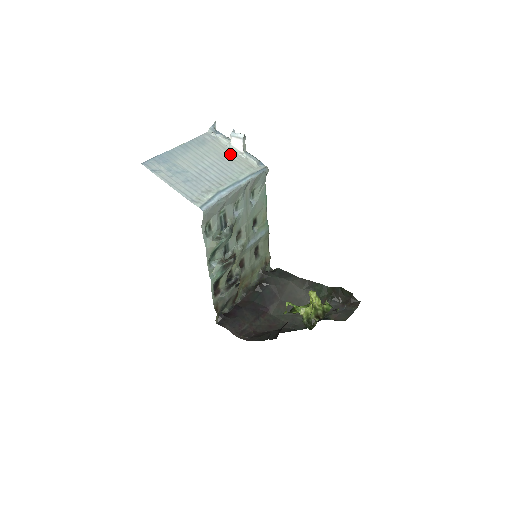
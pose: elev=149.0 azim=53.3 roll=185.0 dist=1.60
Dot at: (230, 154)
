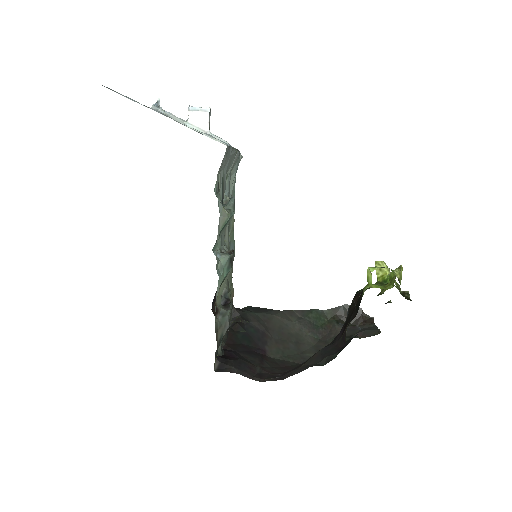
Dot at: occluded
